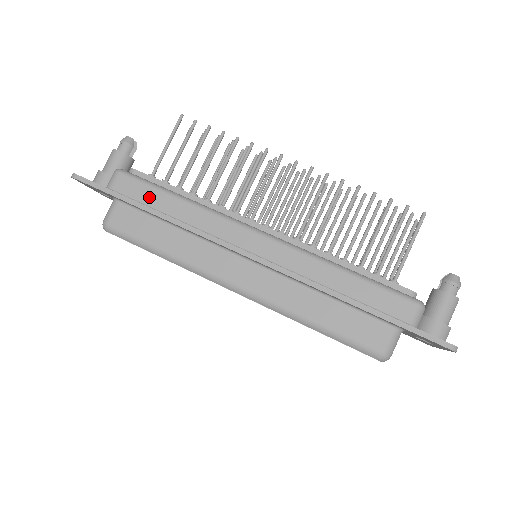
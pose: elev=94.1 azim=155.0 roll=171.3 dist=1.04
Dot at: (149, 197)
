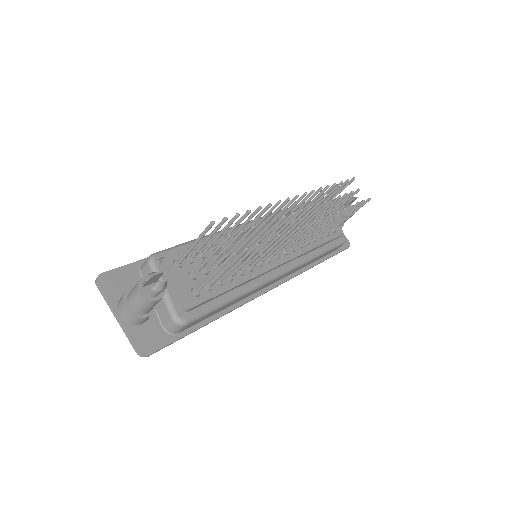
Dot at: (211, 315)
